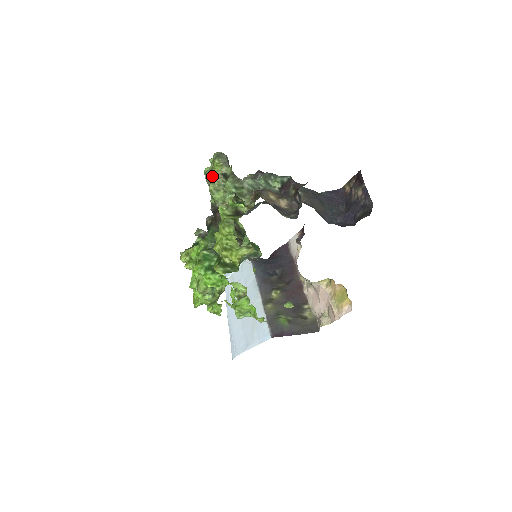
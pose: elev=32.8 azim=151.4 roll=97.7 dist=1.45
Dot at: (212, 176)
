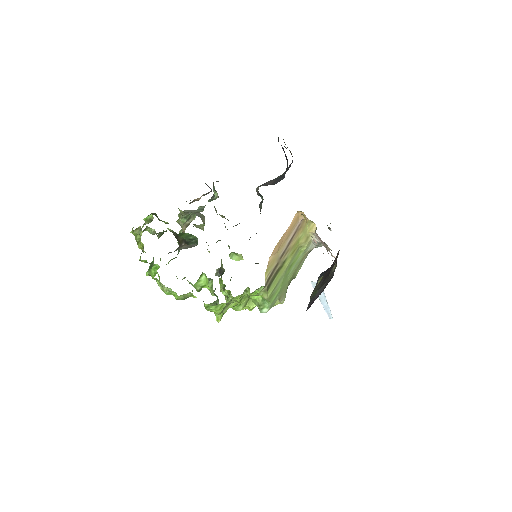
Dot at: (181, 226)
